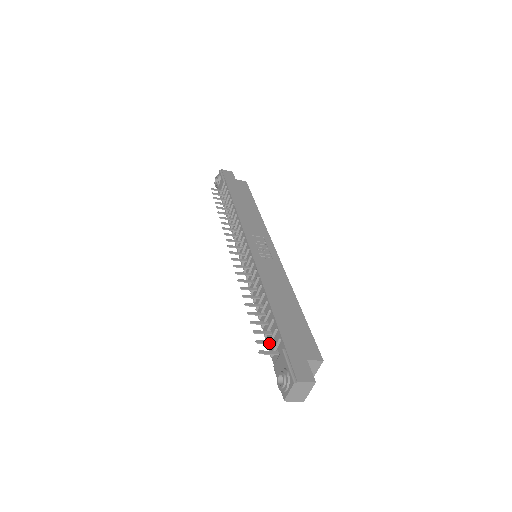
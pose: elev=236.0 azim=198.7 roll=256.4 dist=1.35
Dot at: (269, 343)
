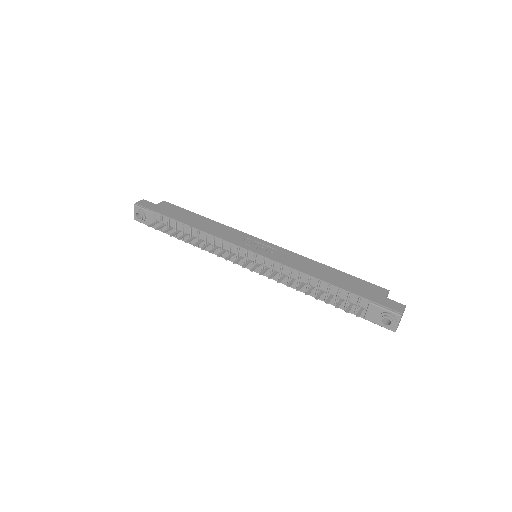
Dot at: (352, 306)
